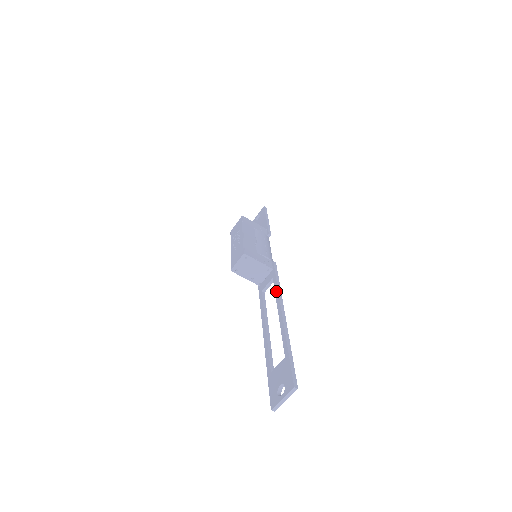
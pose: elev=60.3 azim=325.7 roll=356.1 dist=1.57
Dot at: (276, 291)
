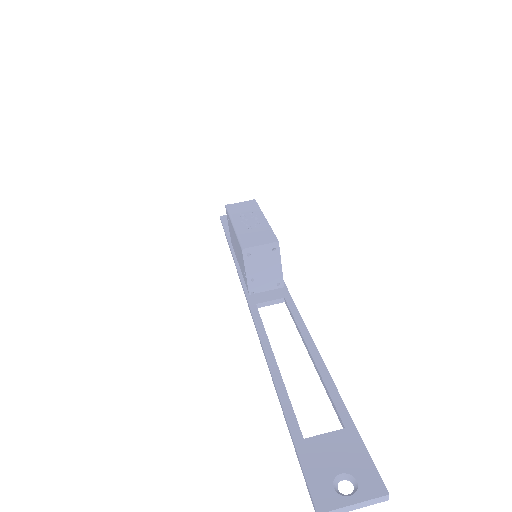
Dot at: (298, 318)
